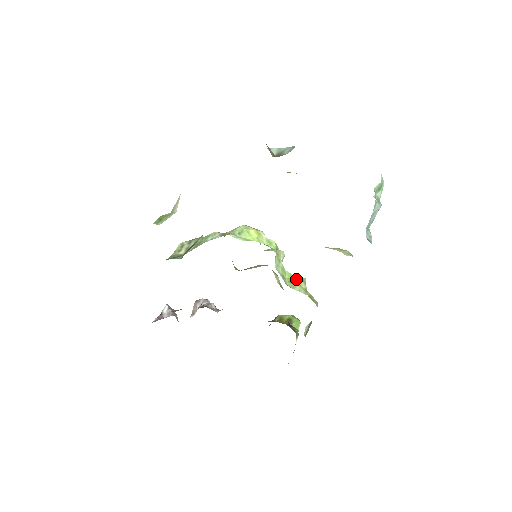
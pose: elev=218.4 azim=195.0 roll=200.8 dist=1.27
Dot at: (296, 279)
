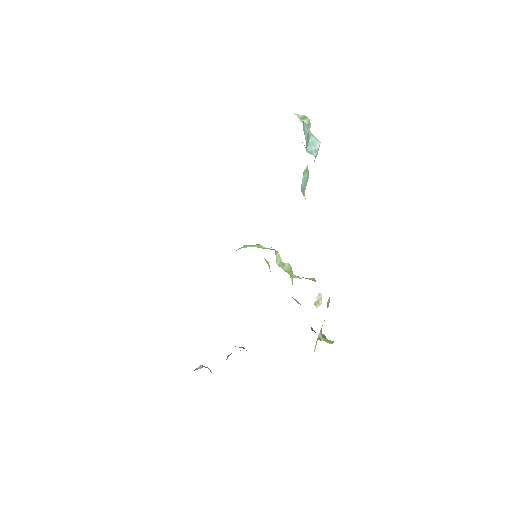
Dot at: occluded
